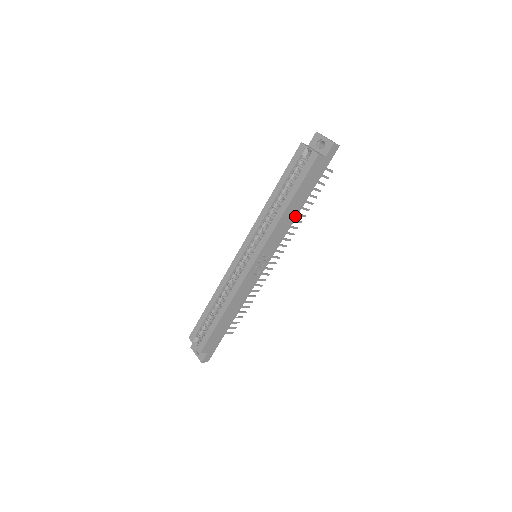
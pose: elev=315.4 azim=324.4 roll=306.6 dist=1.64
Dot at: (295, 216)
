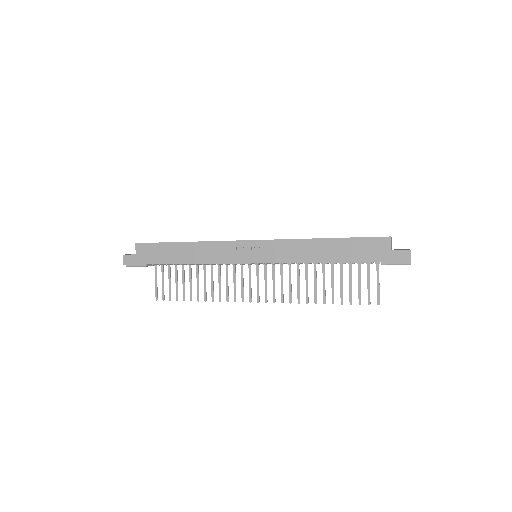
Dot at: (315, 260)
